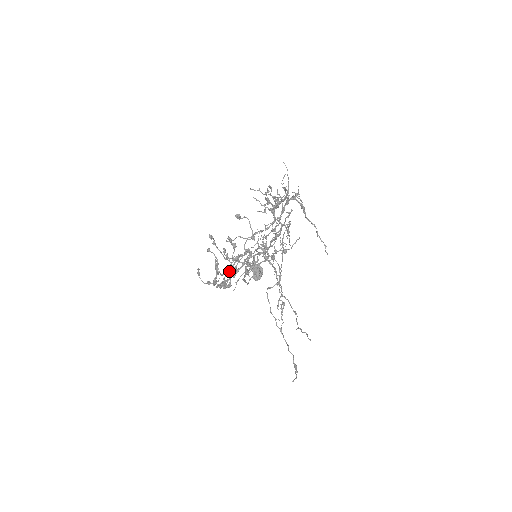
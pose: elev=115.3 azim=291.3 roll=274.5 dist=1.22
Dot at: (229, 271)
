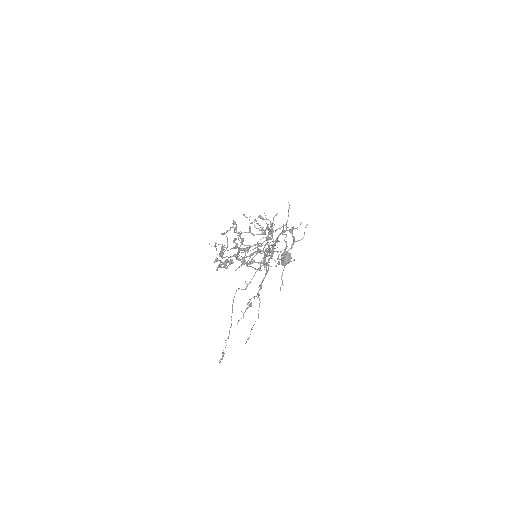
Dot at: (234, 256)
